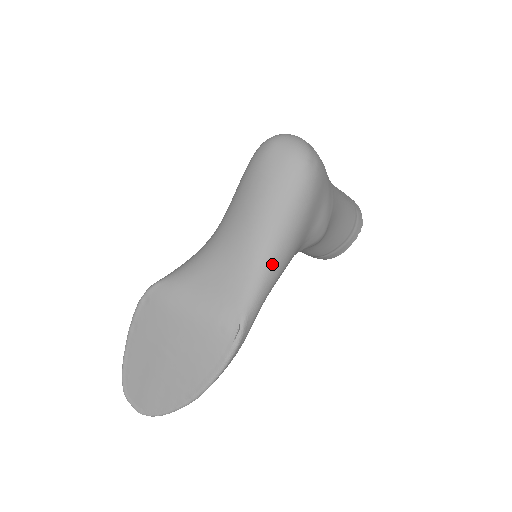
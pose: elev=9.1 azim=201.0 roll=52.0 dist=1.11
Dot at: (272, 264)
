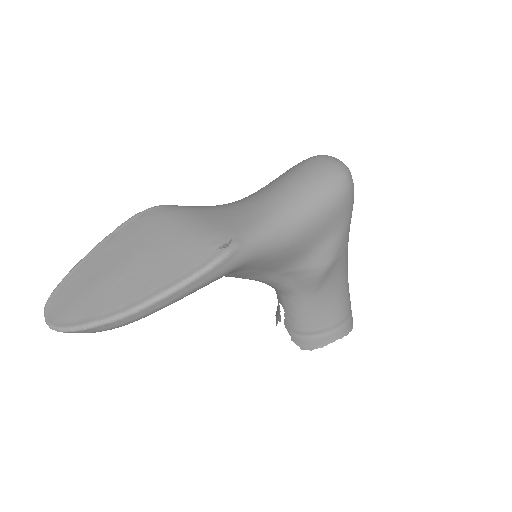
Dot at: (282, 226)
